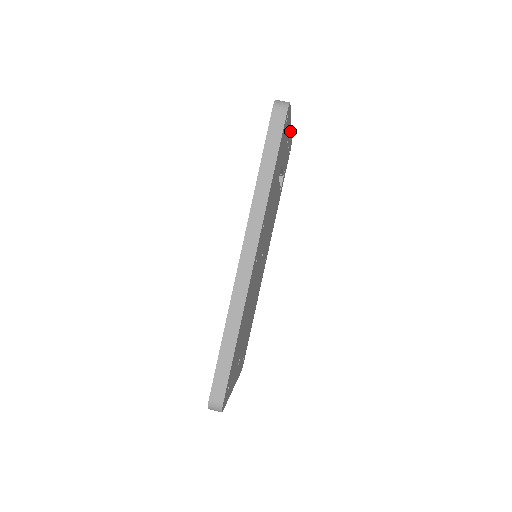
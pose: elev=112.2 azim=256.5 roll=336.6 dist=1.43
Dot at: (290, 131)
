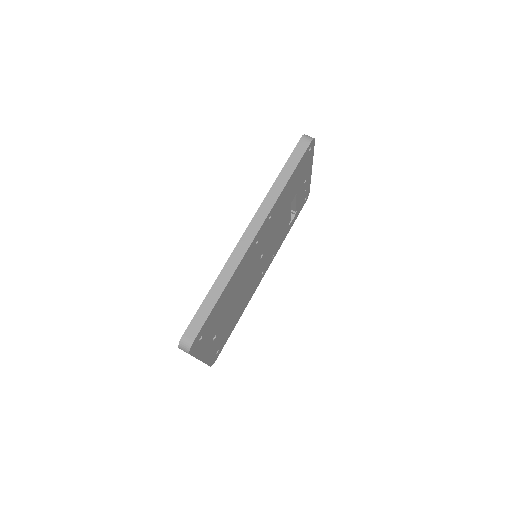
Dot at: (310, 175)
